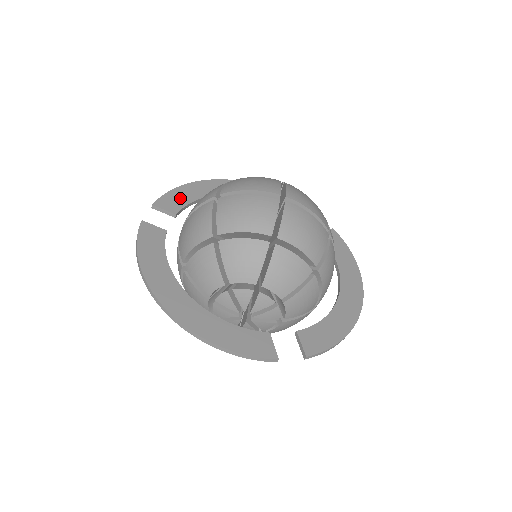
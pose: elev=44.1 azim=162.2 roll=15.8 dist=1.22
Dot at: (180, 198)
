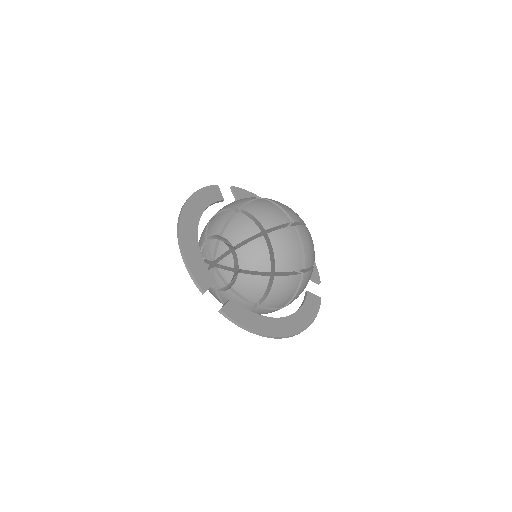
Dot at: occluded
